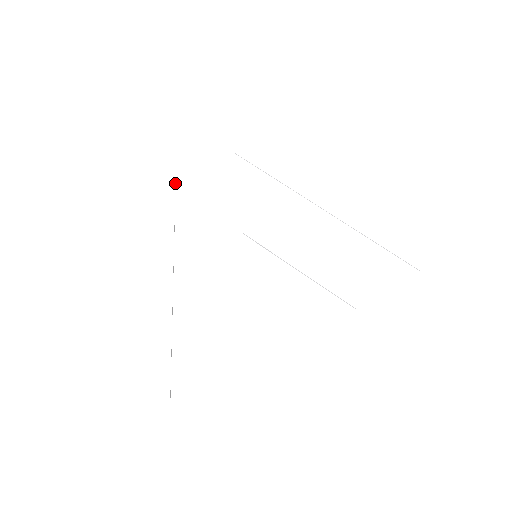
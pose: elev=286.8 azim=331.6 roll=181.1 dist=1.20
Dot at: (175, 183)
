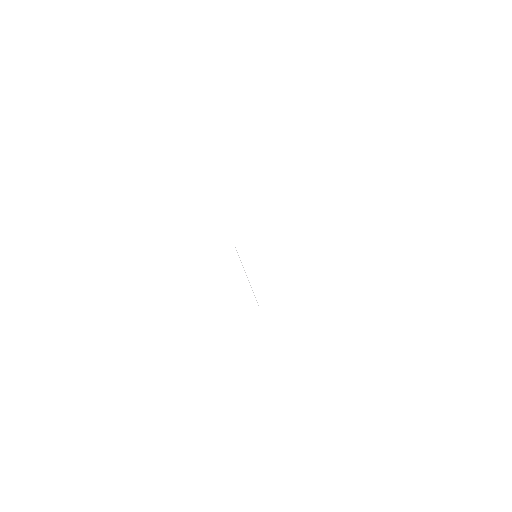
Dot at: occluded
